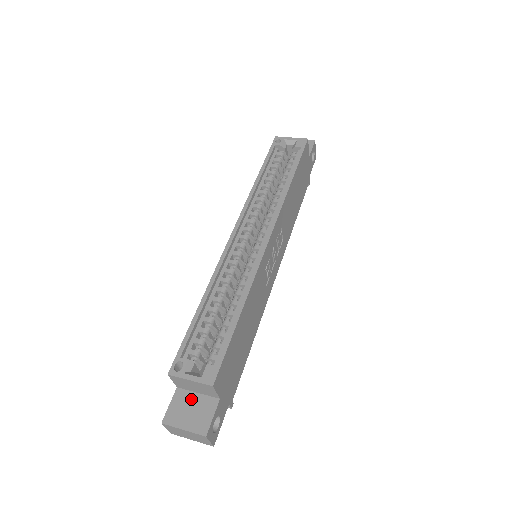
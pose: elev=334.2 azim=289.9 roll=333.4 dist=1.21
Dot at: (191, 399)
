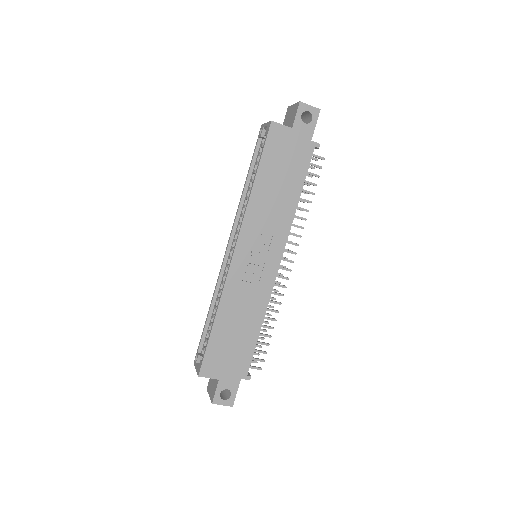
Dot at: occluded
